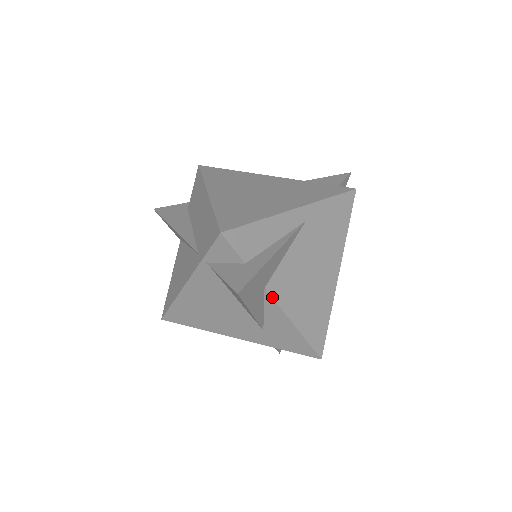
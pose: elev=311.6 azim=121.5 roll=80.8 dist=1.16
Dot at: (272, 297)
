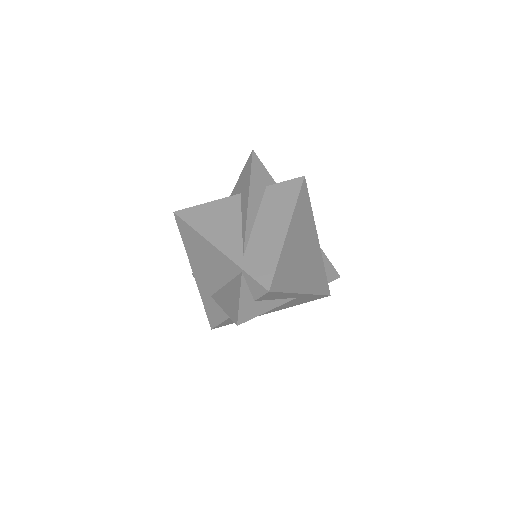
Dot at: occluded
